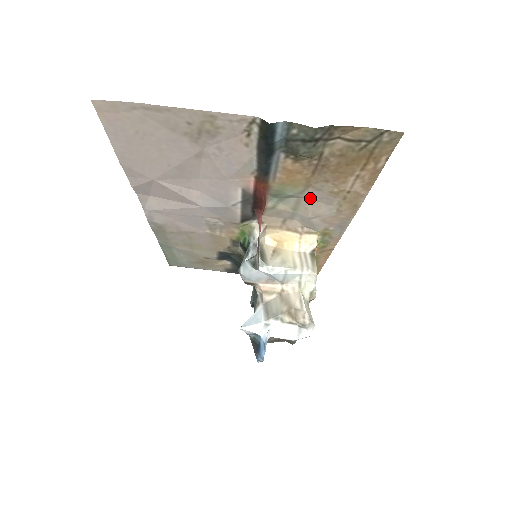
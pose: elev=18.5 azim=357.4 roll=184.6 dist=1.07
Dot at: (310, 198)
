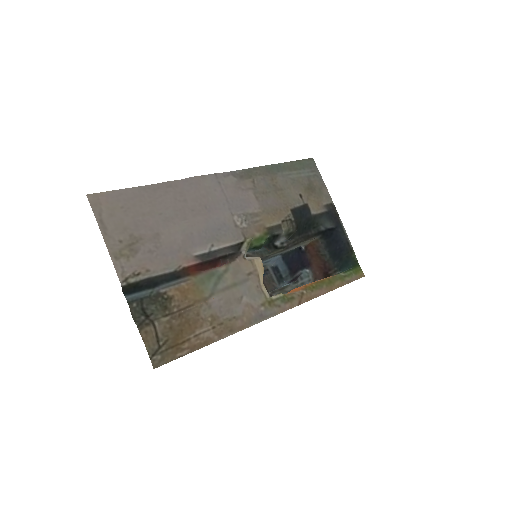
Dot at: (222, 298)
